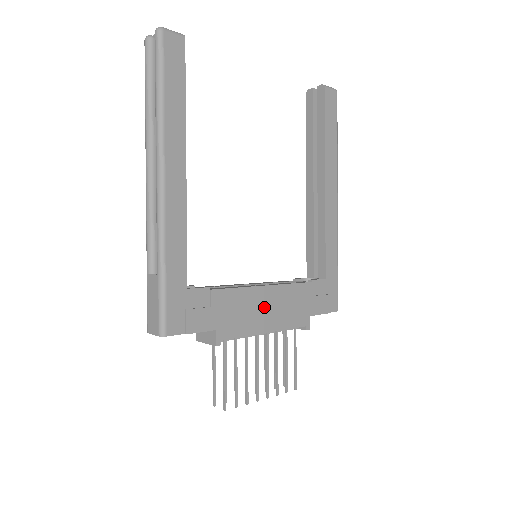
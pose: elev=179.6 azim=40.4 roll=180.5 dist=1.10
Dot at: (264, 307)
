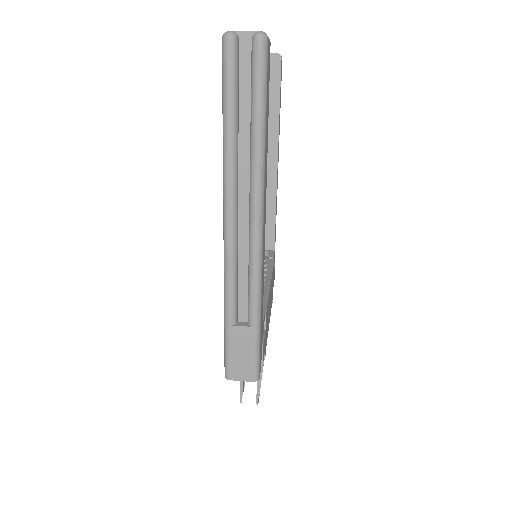
Dot at: occluded
